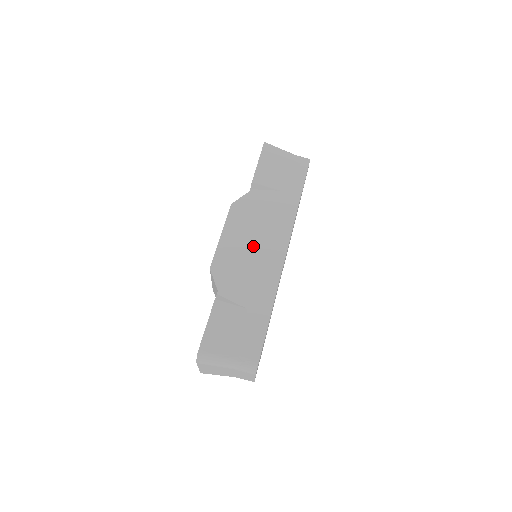
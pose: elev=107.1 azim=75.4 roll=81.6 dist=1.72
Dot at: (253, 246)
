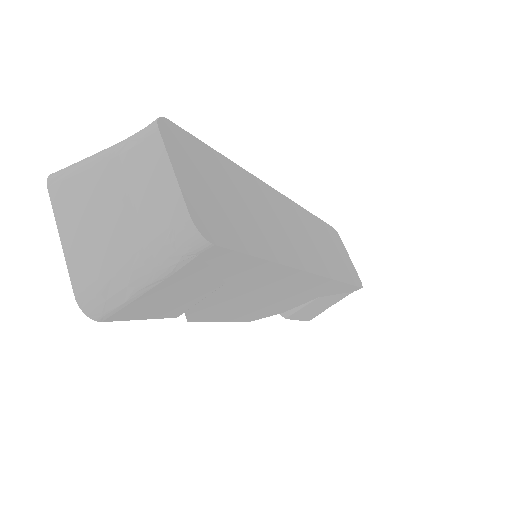
Dot at: (270, 300)
